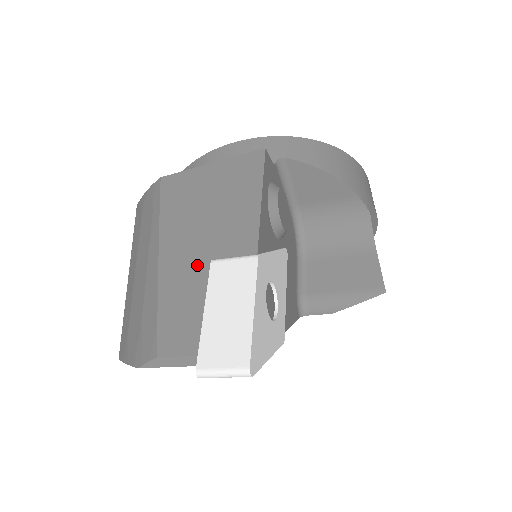
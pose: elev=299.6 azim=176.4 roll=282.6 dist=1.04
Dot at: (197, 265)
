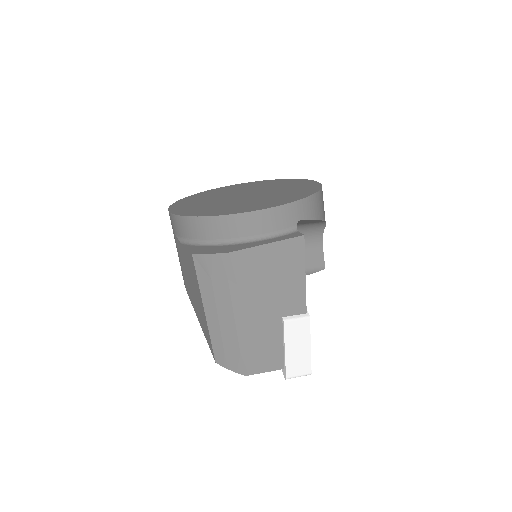
Dot at: (273, 321)
